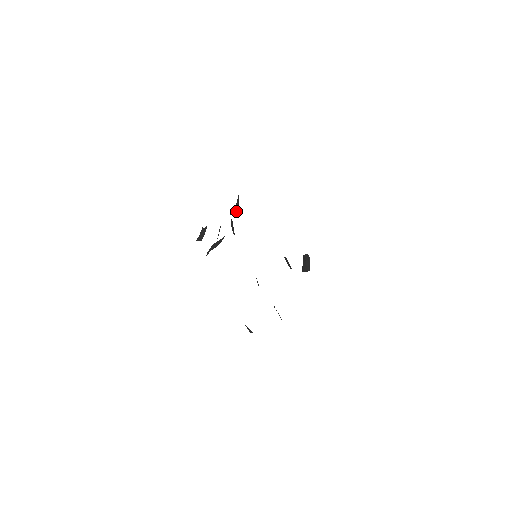
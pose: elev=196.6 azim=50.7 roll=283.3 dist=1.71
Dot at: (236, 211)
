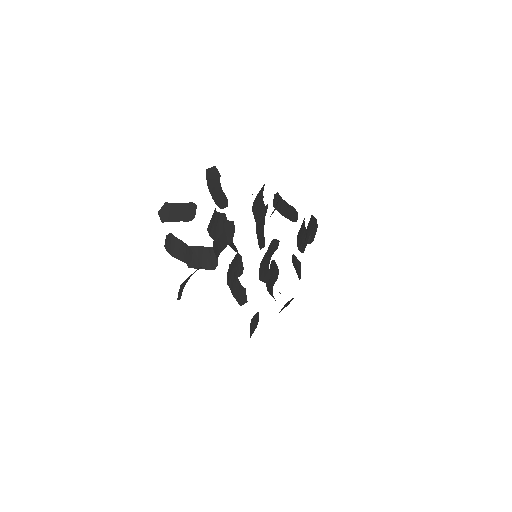
Dot at: (217, 202)
